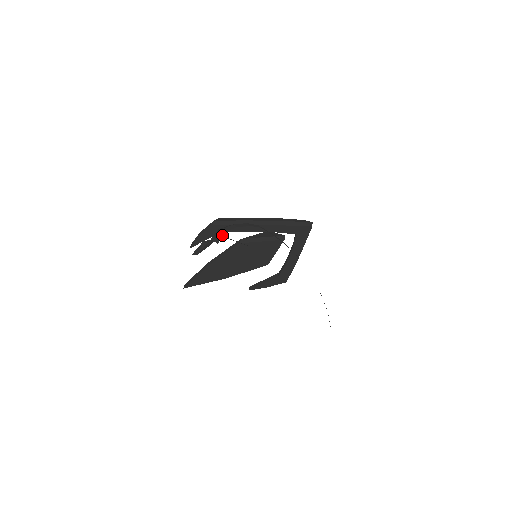
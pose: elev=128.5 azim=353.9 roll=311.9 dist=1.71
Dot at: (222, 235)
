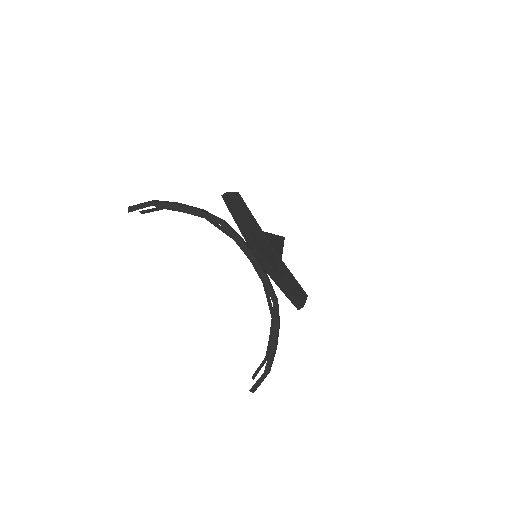
Dot at: (143, 207)
